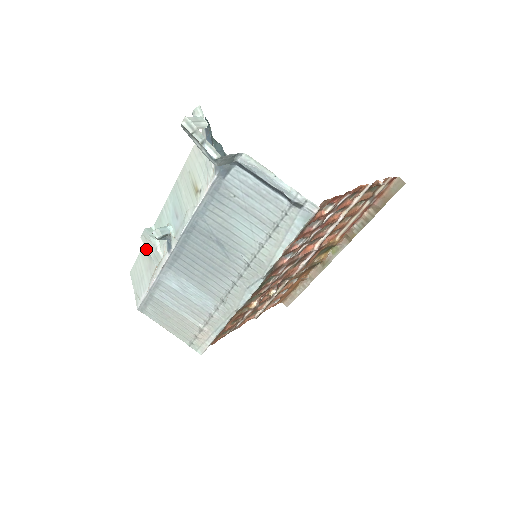
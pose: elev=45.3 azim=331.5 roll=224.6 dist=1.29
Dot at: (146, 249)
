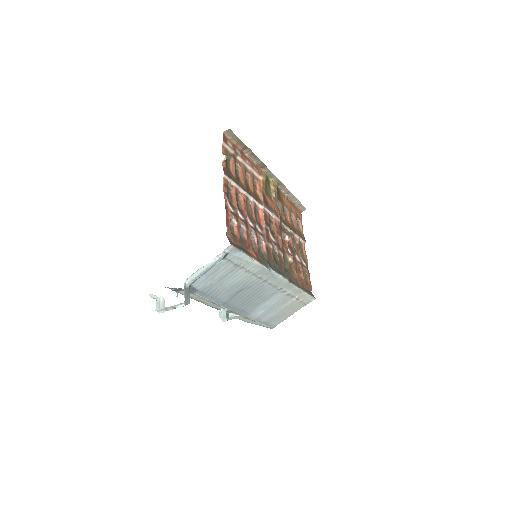
Dot at: occluded
